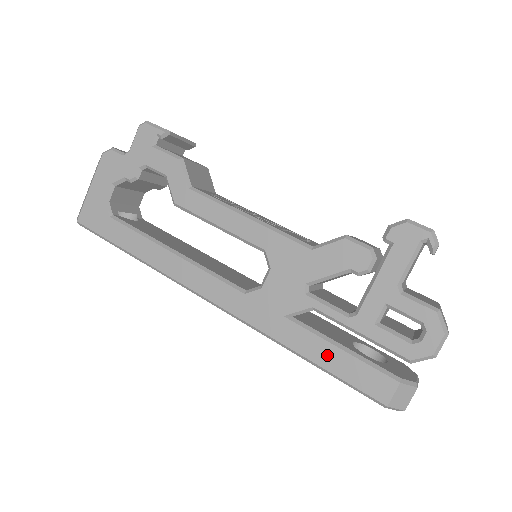
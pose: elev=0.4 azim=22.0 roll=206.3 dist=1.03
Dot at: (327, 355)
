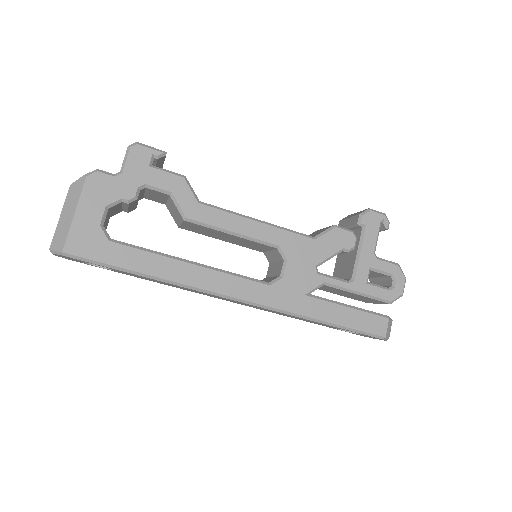
Dot at: (342, 315)
